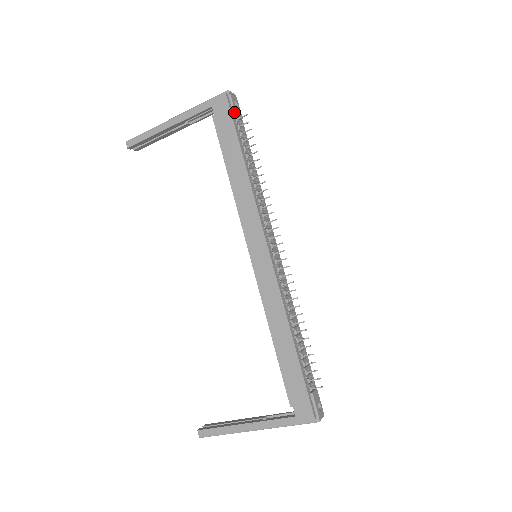
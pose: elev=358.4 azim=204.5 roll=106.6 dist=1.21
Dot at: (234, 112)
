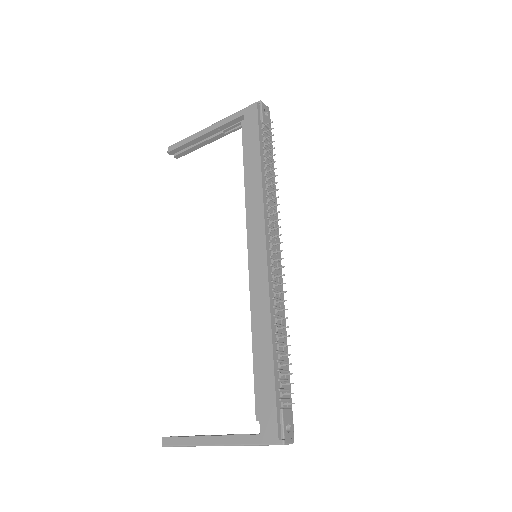
Dot at: (261, 119)
